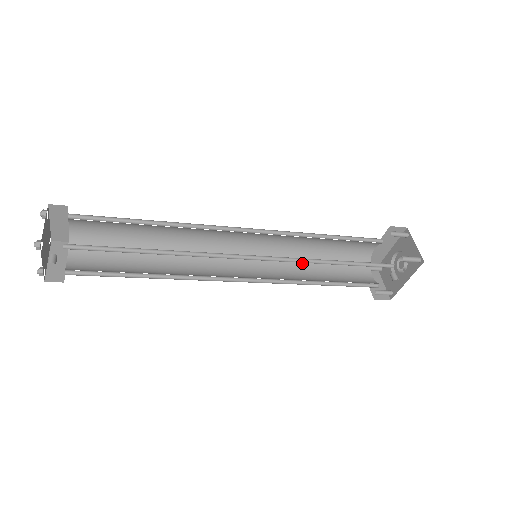
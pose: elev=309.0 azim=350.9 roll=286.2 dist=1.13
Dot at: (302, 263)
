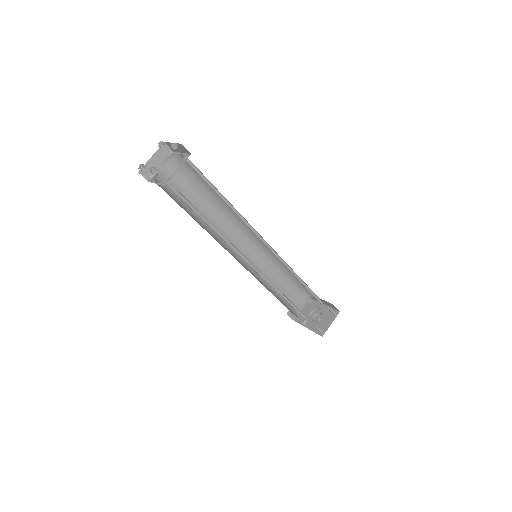
Dot at: (276, 270)
